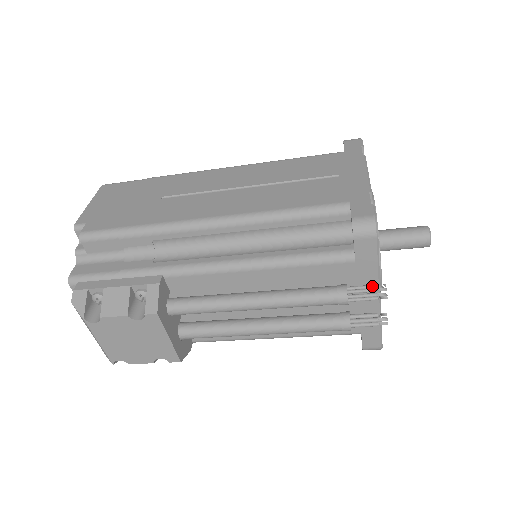
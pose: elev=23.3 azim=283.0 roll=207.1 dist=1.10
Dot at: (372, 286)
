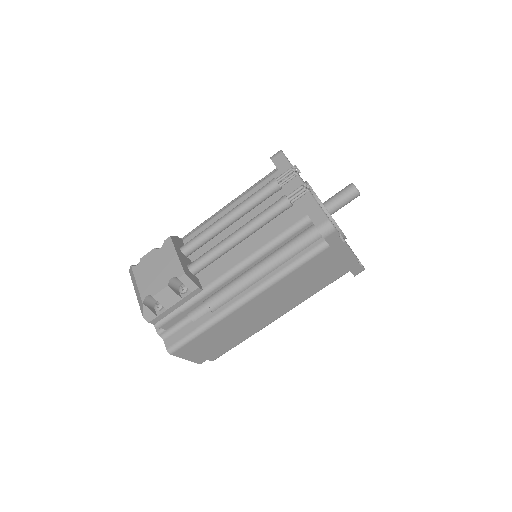
Dot at: (289, 171)
